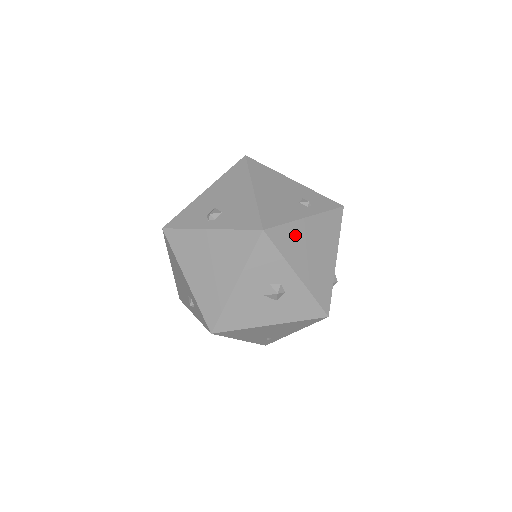
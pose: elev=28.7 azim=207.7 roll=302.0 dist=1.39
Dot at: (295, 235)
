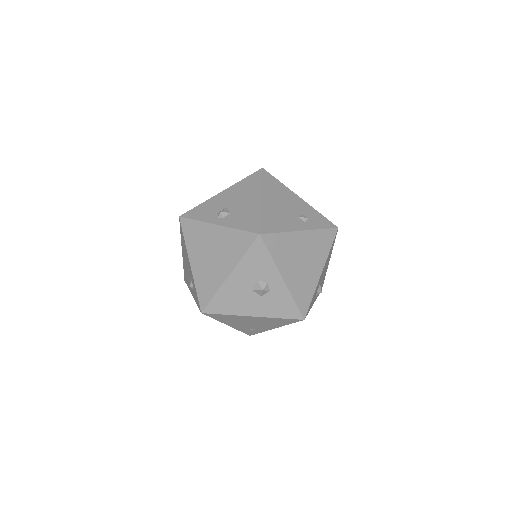
Dot at: (288, 244)
